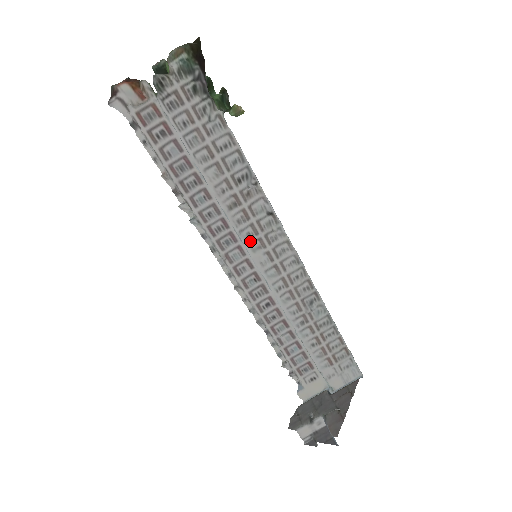
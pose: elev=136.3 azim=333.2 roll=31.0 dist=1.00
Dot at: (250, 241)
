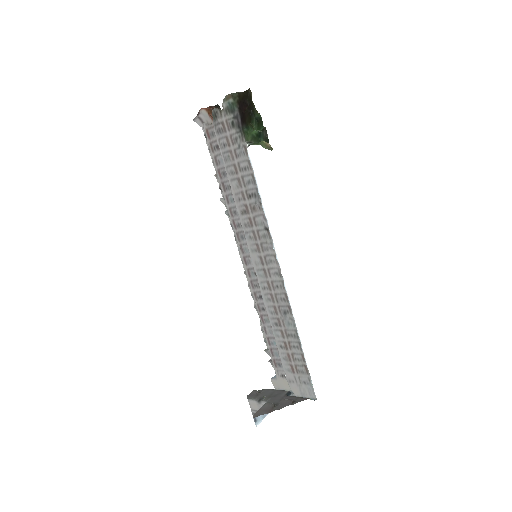
Dot at: (251, 243)
